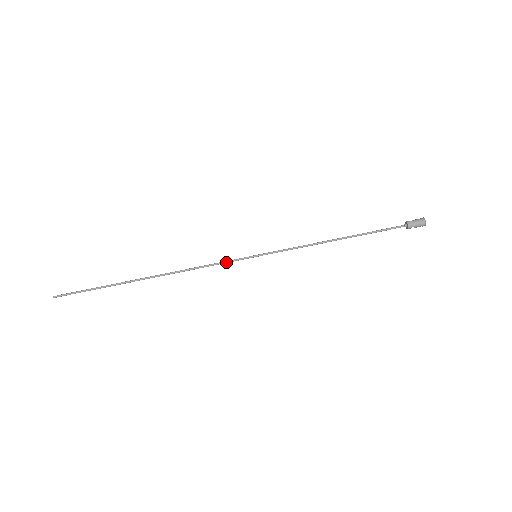
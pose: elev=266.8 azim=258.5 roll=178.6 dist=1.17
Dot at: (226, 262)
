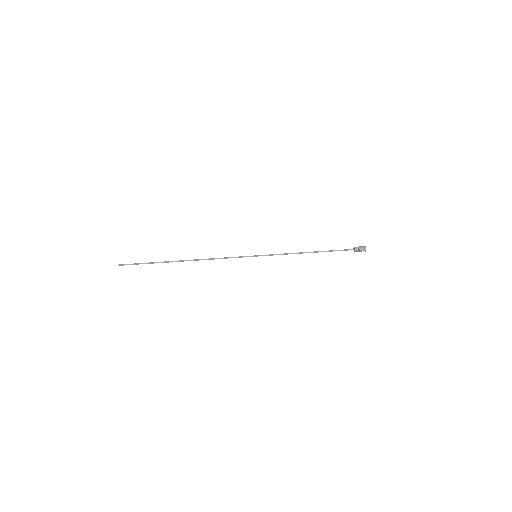
Dot at: (236, 257)
